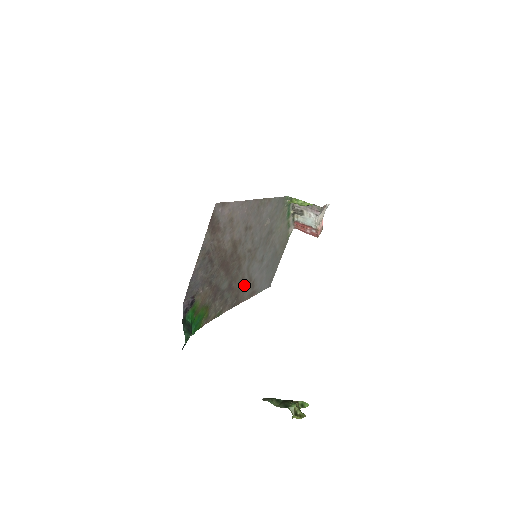
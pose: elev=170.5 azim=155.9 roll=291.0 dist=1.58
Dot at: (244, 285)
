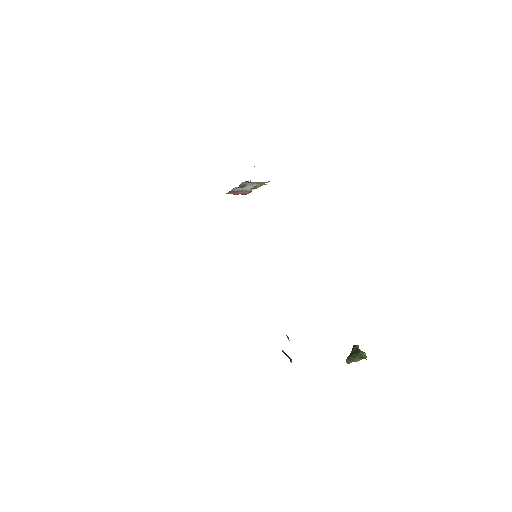
Dot at: occluded
